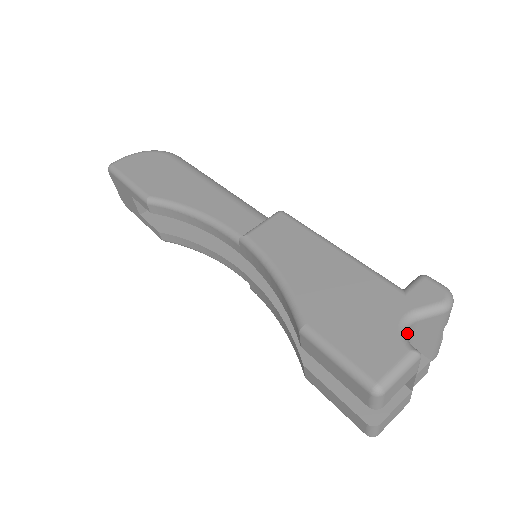
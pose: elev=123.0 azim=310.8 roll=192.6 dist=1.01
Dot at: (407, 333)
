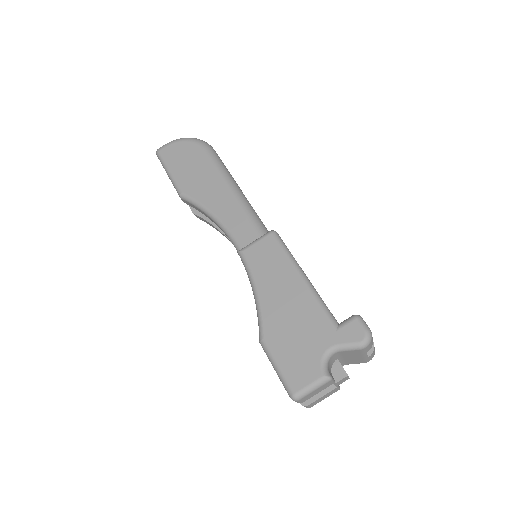
Dot at: (330, 358)
